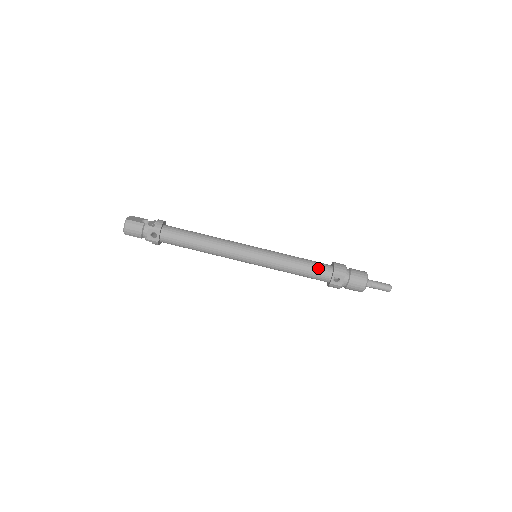
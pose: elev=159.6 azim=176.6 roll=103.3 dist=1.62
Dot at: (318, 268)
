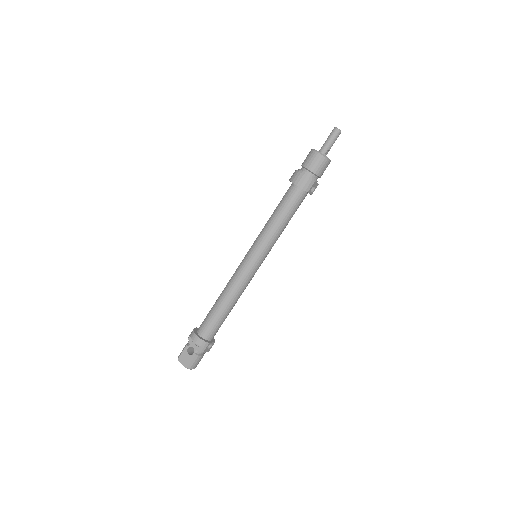
Dot at: (295, 204)
